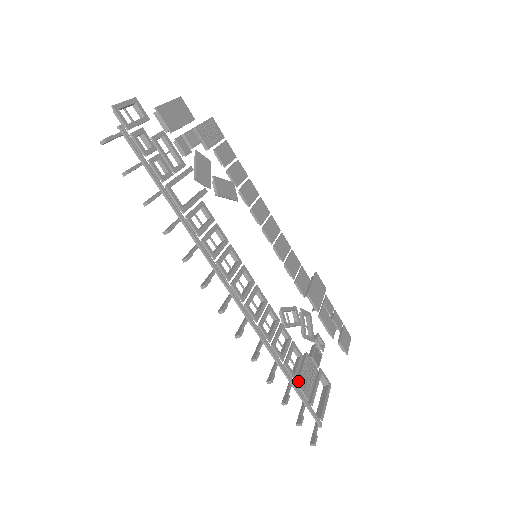
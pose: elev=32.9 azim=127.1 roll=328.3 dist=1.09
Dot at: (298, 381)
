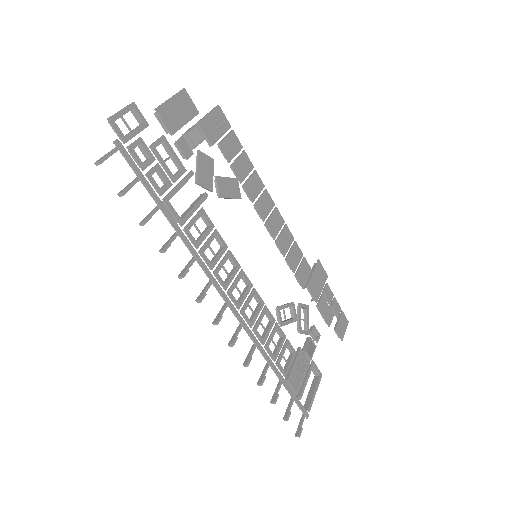
Dot at: (289, 378)
